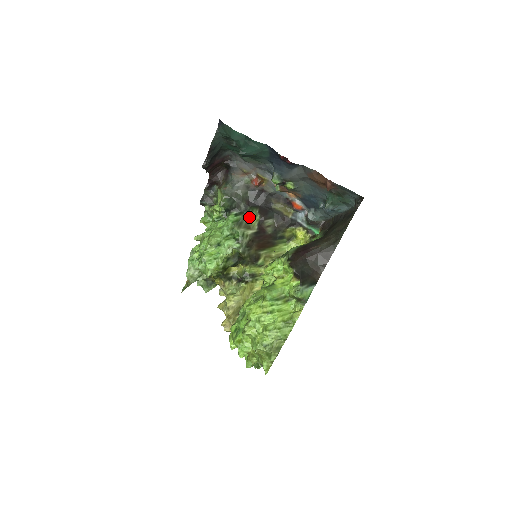
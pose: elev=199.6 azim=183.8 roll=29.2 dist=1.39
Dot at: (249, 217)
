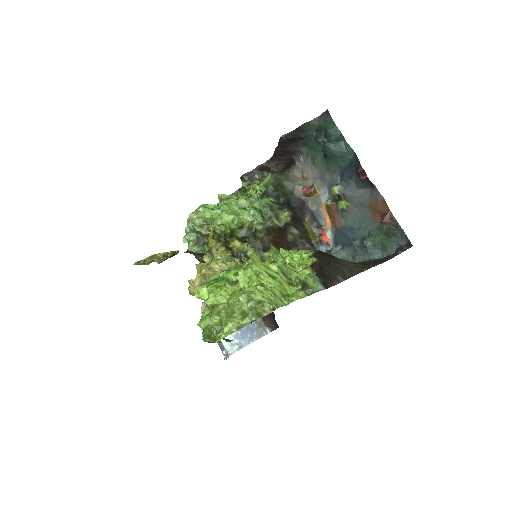
Dot at: (282, 212)
